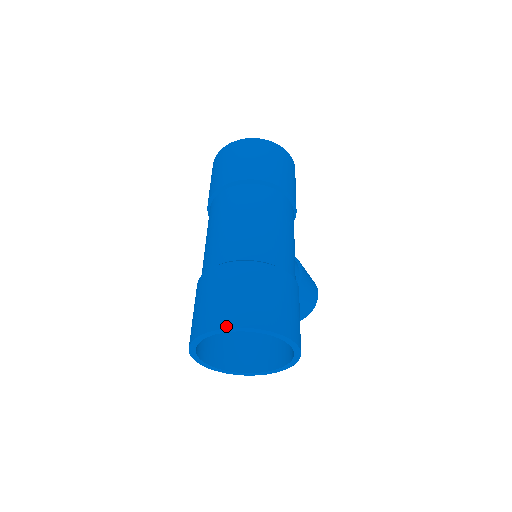
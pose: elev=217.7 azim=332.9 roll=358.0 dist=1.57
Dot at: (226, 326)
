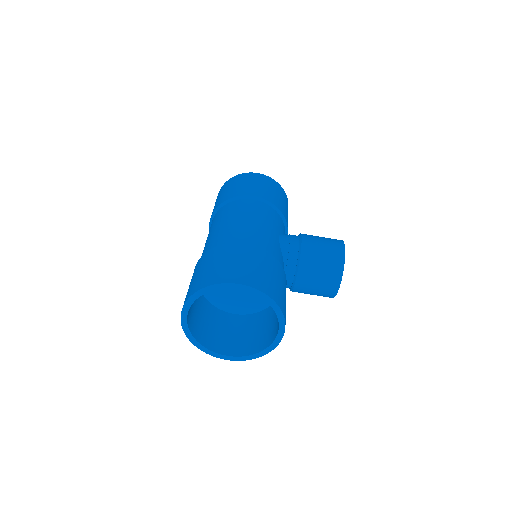
Dot at: (182, 308)
